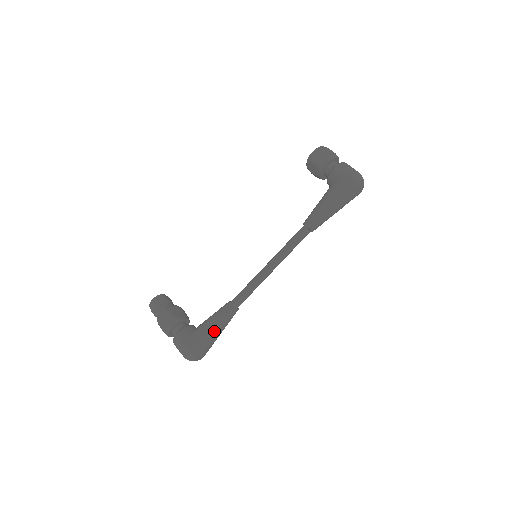
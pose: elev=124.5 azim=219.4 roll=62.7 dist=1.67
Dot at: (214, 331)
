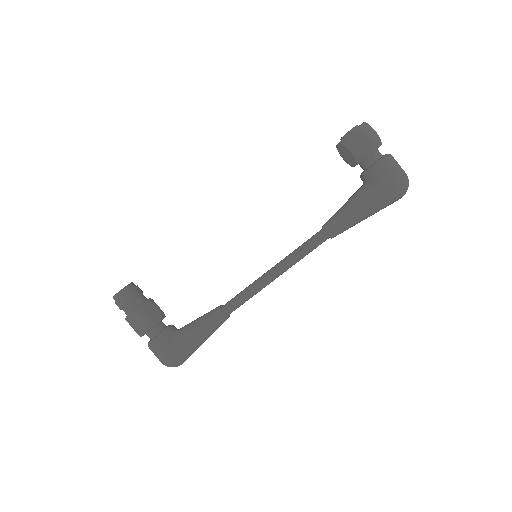
Dot at: (200, 341)
